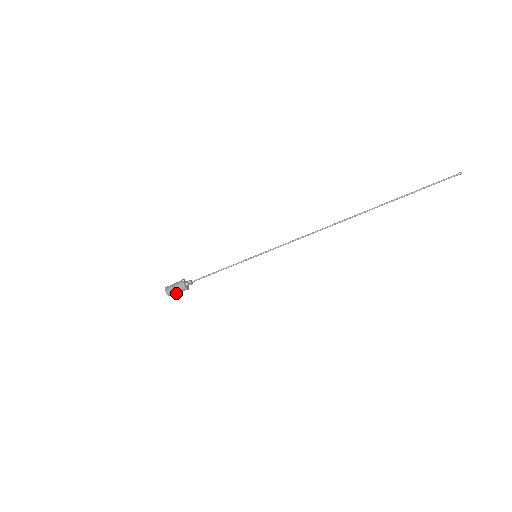
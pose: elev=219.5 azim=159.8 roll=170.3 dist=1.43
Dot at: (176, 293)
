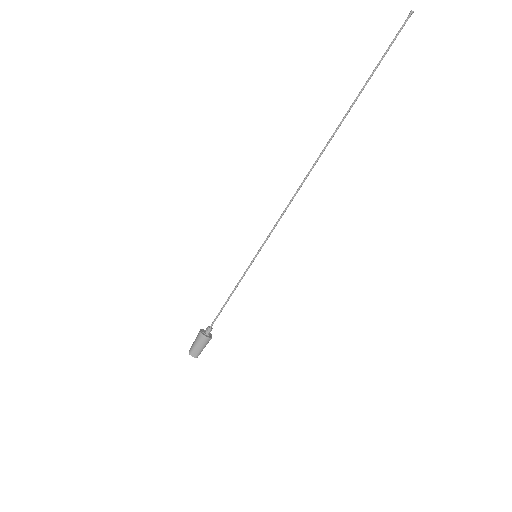
Dot at: (200, 349)
